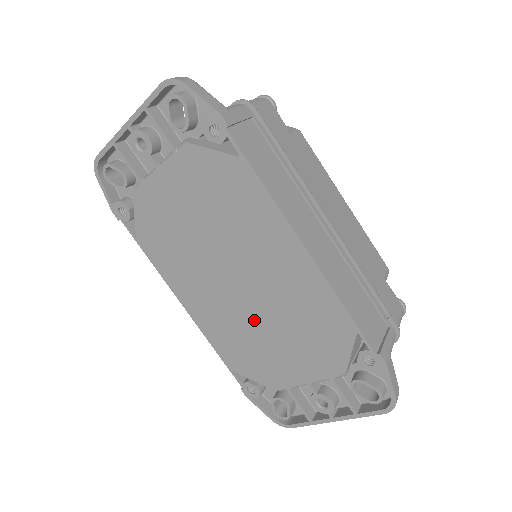
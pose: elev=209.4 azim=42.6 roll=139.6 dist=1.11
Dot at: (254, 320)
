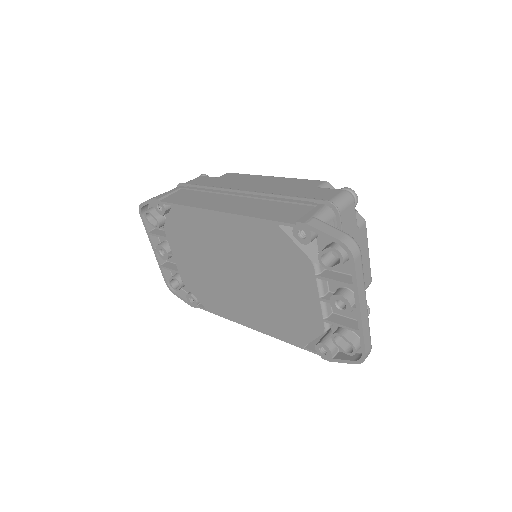
Dot at: (263, 289)
